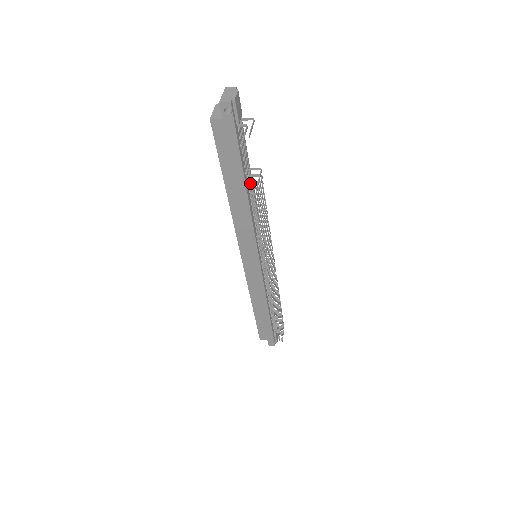
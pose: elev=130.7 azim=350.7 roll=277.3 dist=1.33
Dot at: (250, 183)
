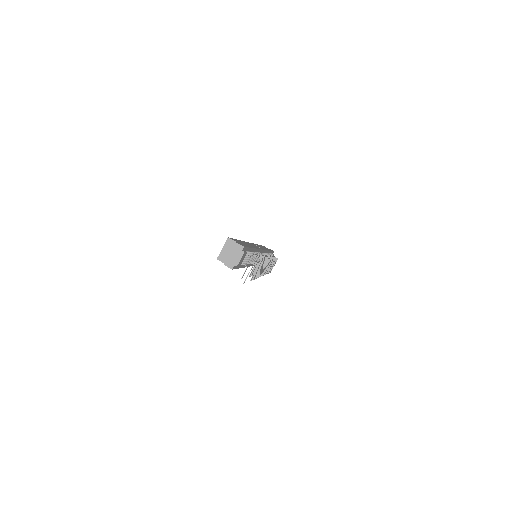
Dot at: occluded
